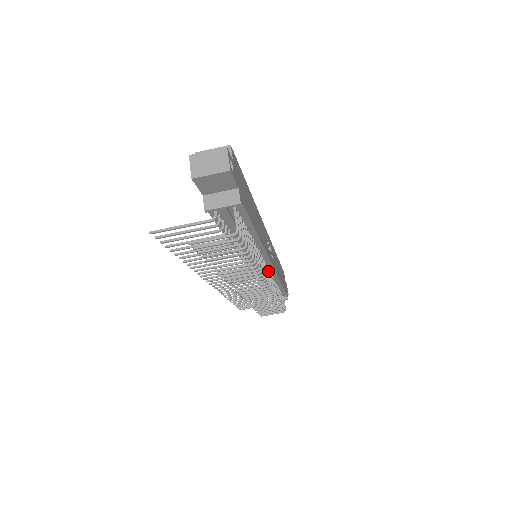
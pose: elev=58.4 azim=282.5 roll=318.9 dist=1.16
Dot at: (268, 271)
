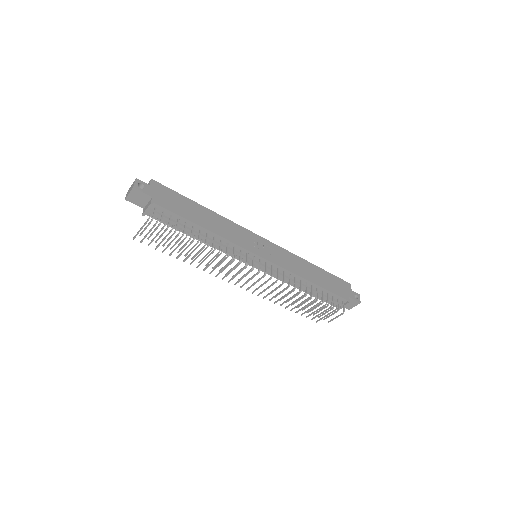
Dot at: (259, 262)
